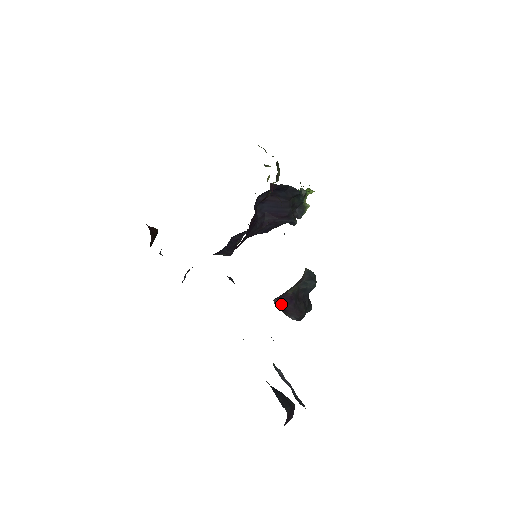
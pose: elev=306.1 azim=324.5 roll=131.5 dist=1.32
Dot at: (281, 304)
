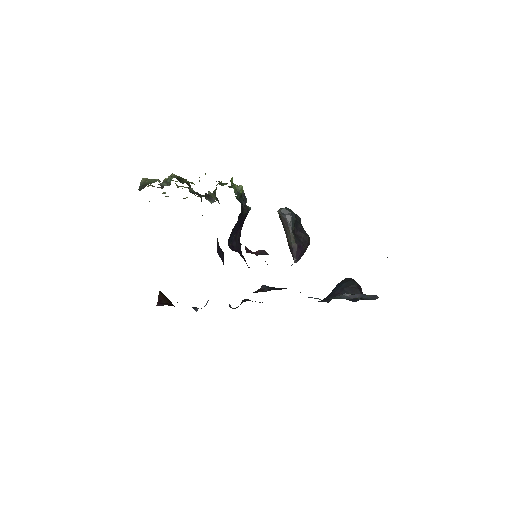
Dot at: (300, 258)
